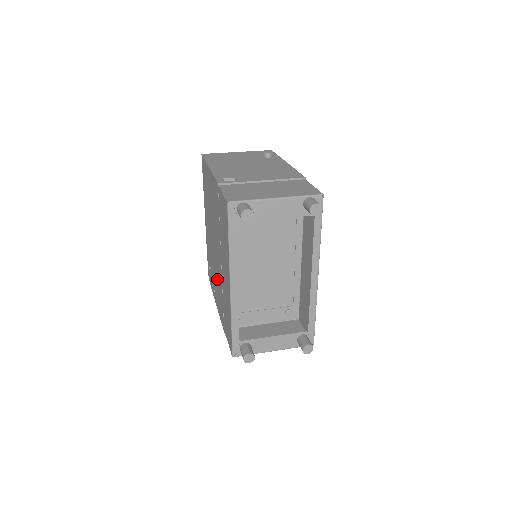
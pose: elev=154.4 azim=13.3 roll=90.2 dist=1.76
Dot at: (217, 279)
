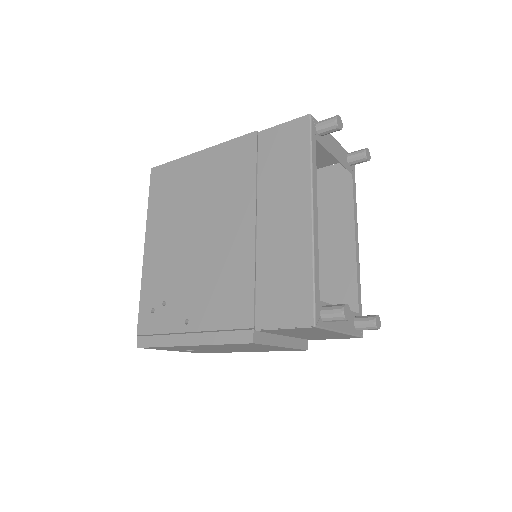
Dot at: (218, 277)
